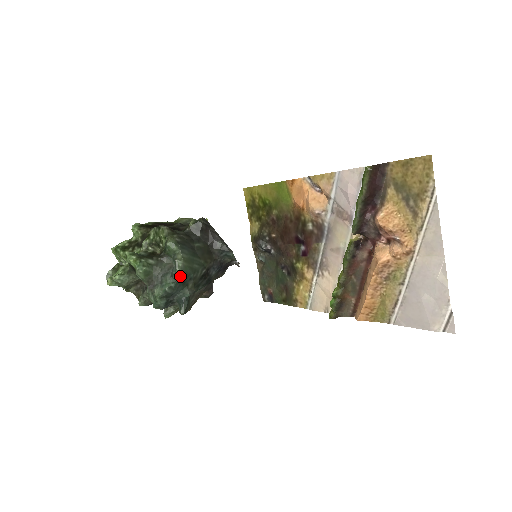
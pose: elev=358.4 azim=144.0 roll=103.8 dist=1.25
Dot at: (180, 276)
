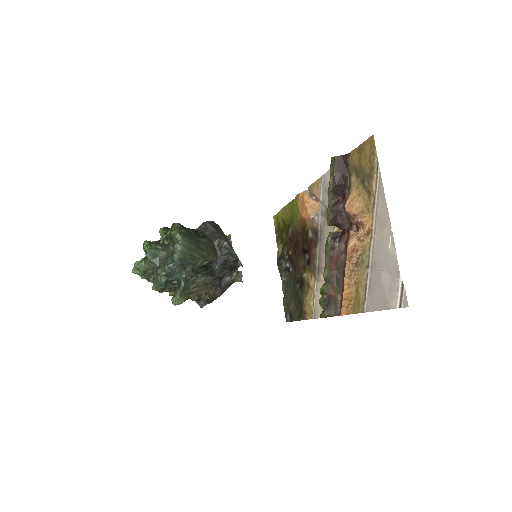
Dot at: (178, 258)
